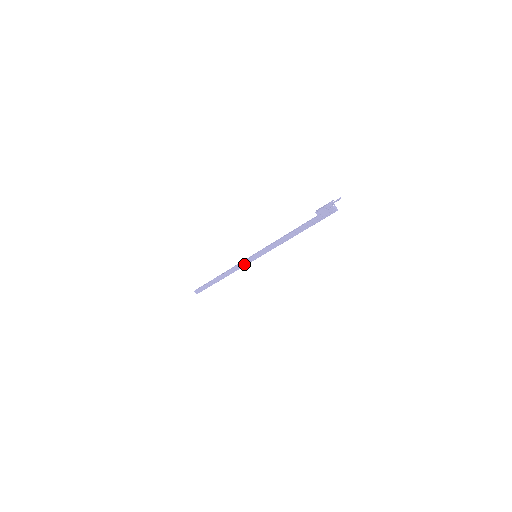
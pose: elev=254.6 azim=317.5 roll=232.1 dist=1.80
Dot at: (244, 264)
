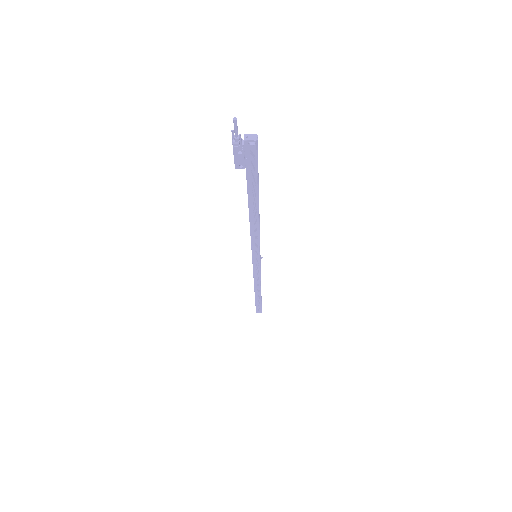
Dot at: (257, 270)
